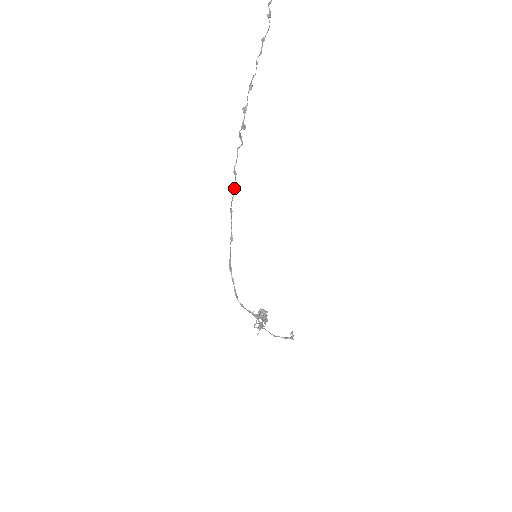
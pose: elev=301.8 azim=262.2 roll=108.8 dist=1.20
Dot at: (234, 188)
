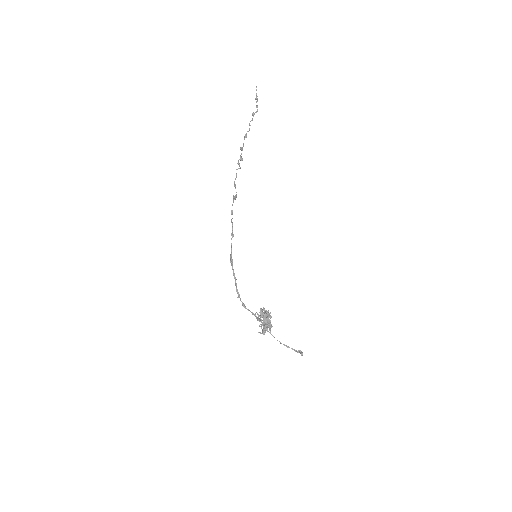
Dot at: (234, 197)
